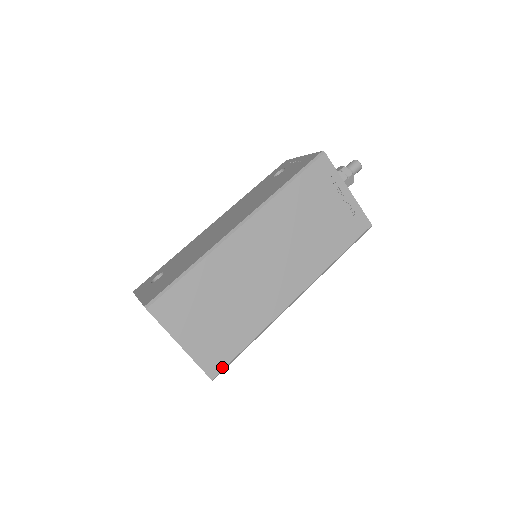
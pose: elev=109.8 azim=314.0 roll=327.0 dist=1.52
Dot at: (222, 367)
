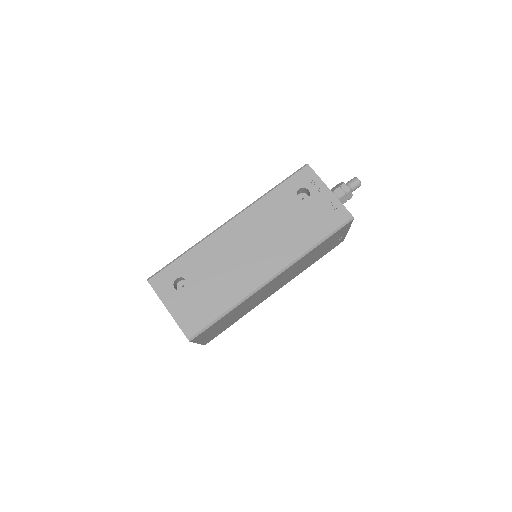
Dot at: occluded
